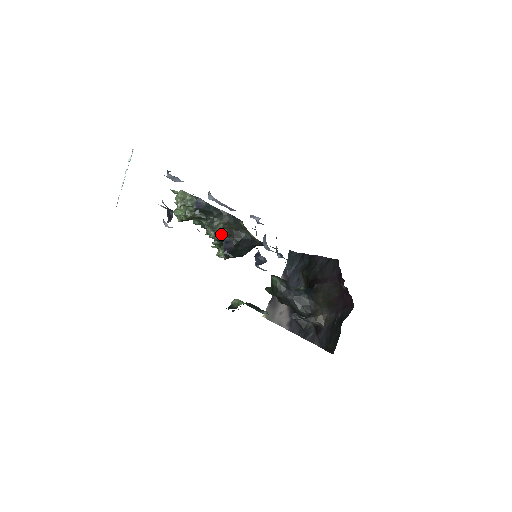
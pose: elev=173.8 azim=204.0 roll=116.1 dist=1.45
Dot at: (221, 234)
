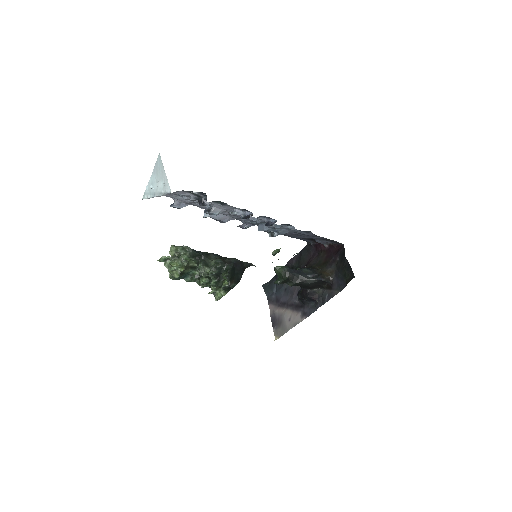
Dot at: (238, 213)
